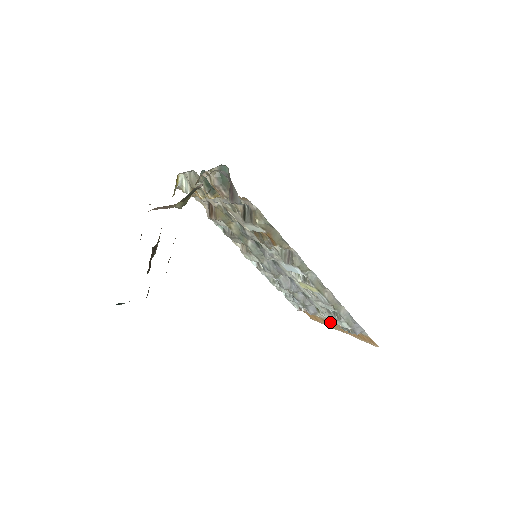
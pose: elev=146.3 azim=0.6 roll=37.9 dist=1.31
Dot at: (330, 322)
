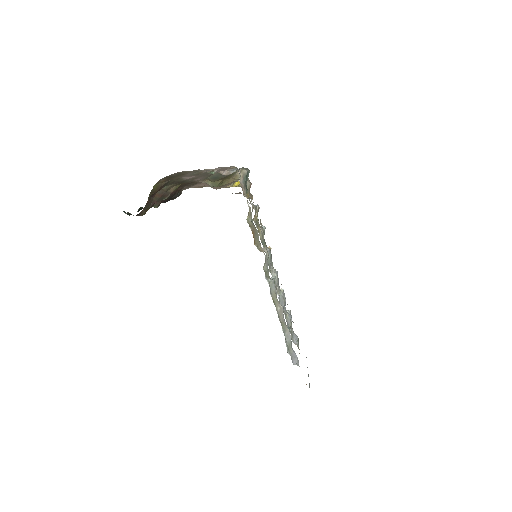
Dot at: occluded
